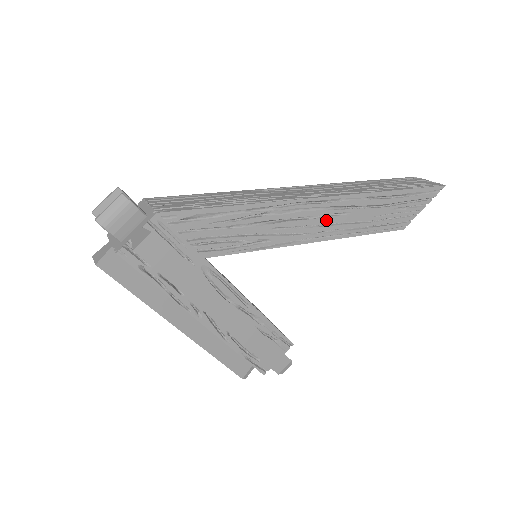
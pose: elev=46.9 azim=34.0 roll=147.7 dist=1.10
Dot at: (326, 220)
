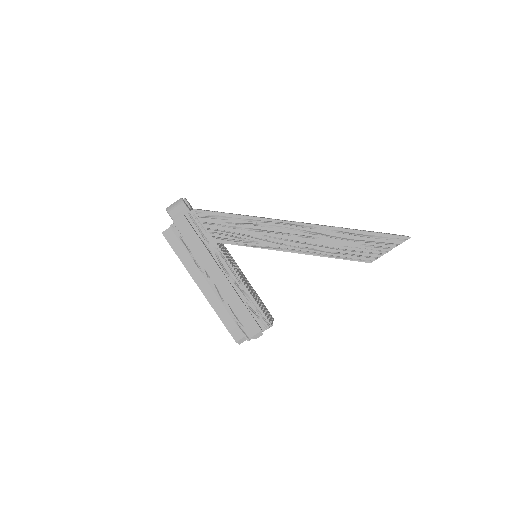
Dot at: (301, 239)
